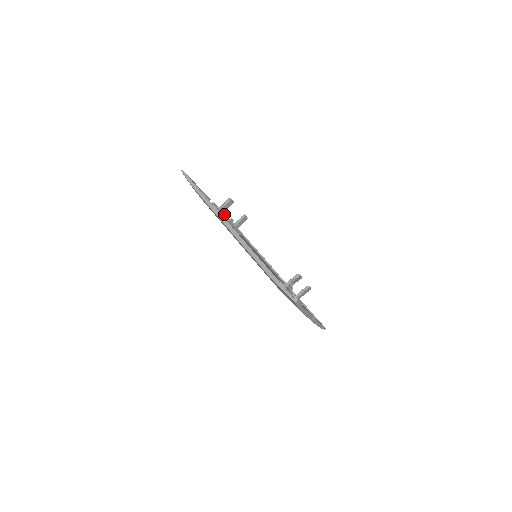
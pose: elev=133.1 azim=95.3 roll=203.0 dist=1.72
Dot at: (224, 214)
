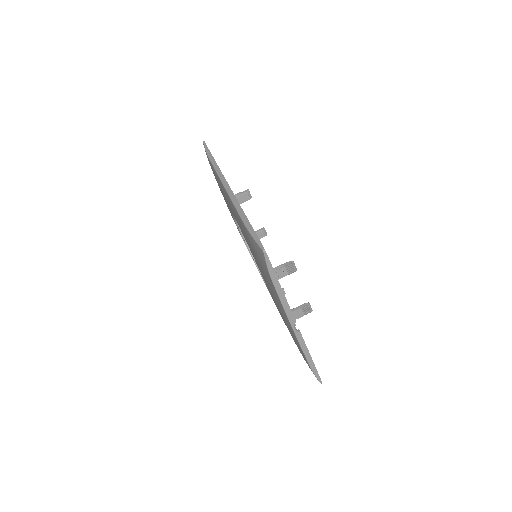
Dot at: occluded
